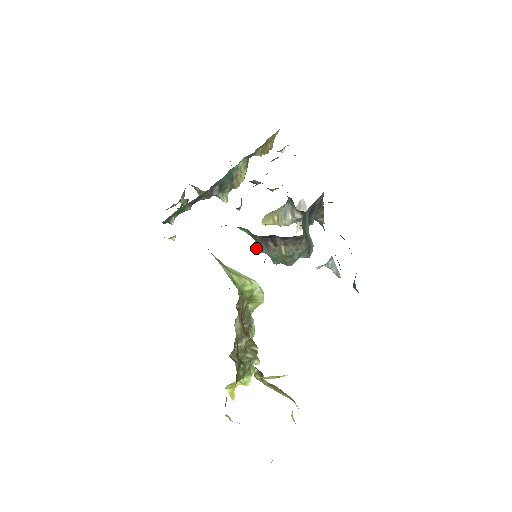
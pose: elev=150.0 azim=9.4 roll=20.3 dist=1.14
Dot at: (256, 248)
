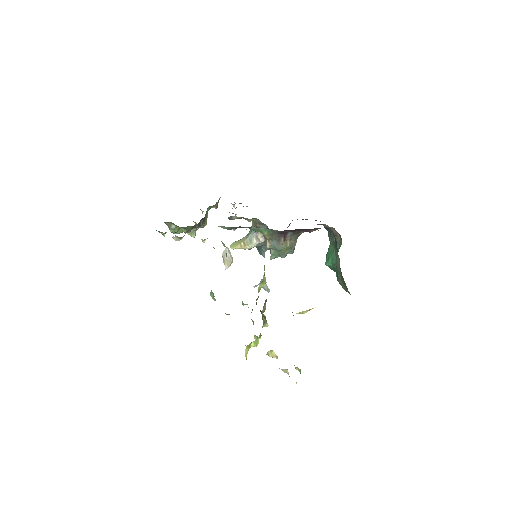
Dot at: (268, 245)
